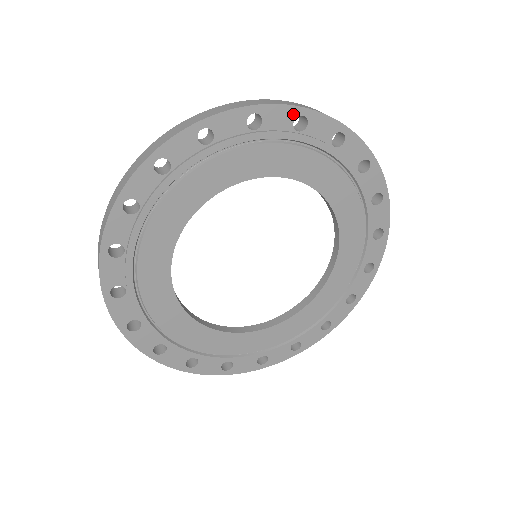
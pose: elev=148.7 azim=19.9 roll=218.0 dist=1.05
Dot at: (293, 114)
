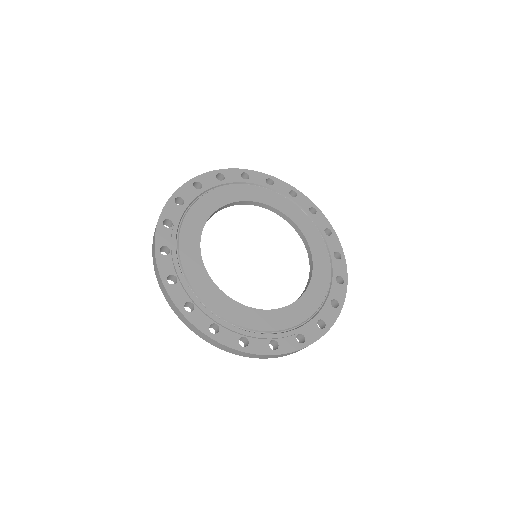
Dot at: (290, 188)
